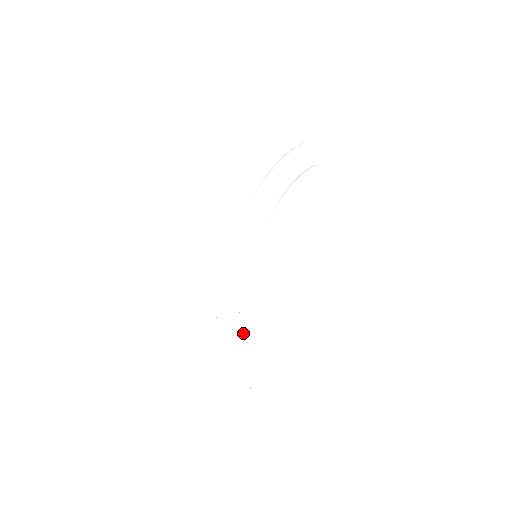
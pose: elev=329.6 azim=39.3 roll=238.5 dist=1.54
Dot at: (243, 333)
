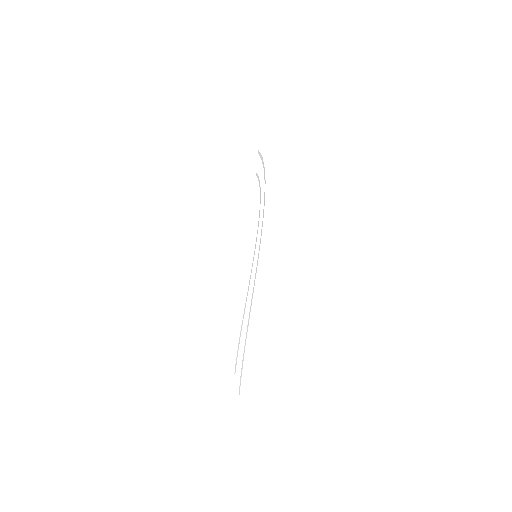
Dot at: occluded
